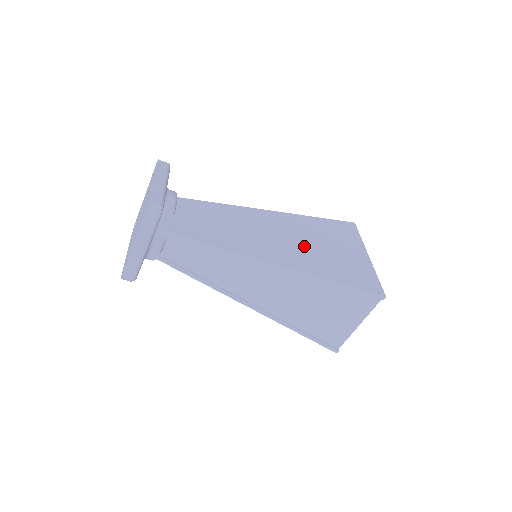
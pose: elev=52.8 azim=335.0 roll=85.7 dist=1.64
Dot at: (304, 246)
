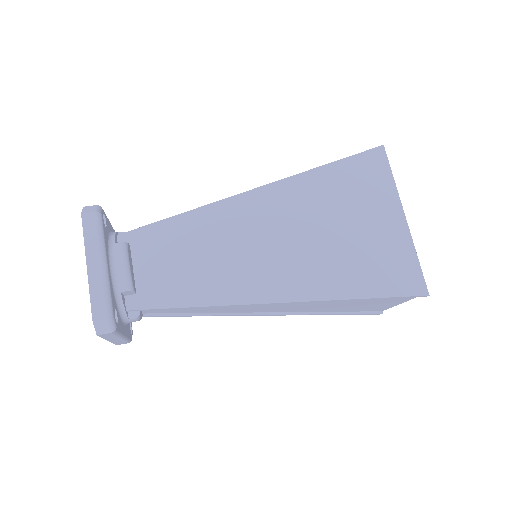
Dot at: (311, 245)
